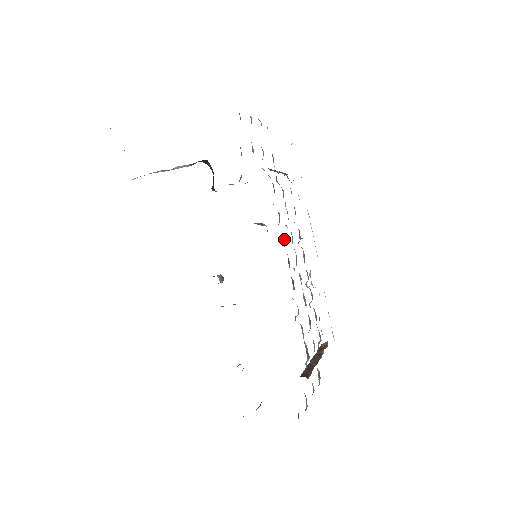
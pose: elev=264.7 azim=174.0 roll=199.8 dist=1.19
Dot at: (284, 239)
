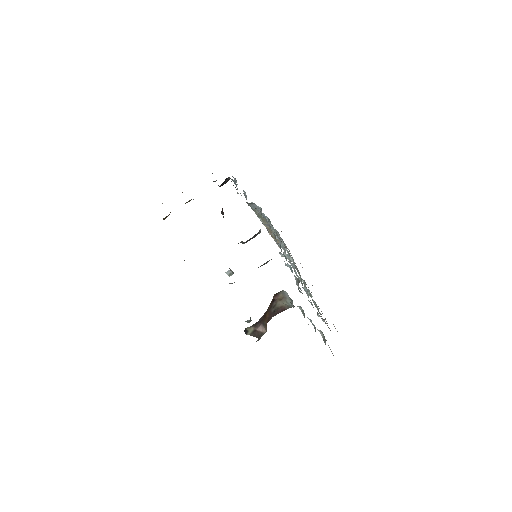
Dot at: (270, 227)
